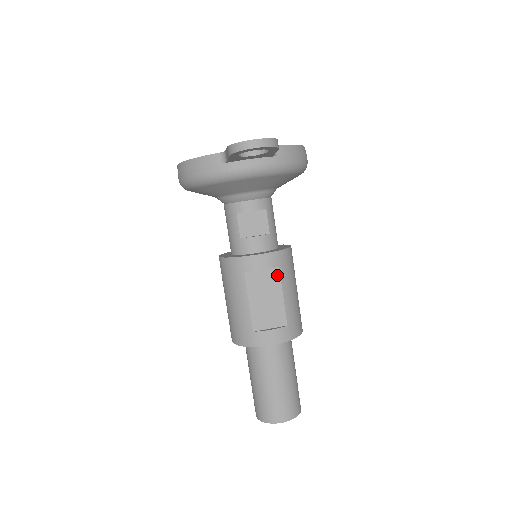
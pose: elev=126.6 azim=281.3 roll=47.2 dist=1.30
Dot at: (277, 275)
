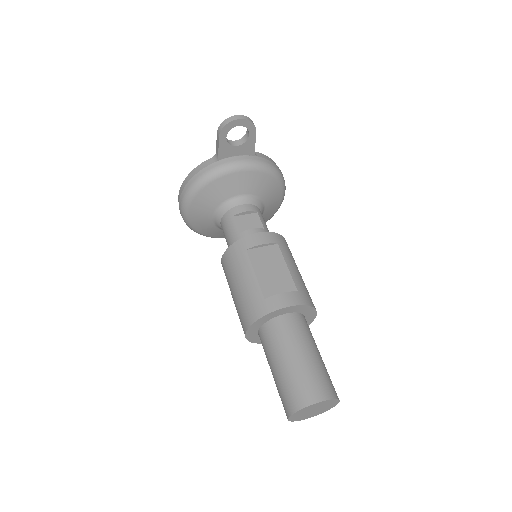
Dot at: (277, 250)
